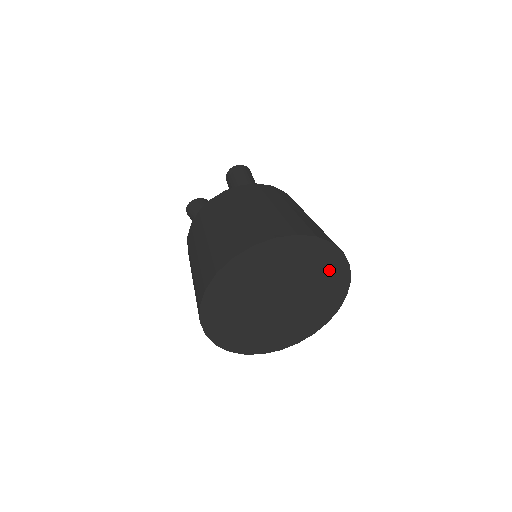
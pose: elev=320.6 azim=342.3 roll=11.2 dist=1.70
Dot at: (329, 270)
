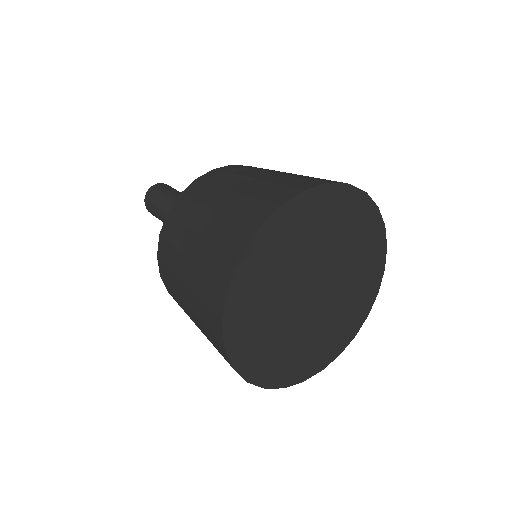
Dot at: (366, 283)
